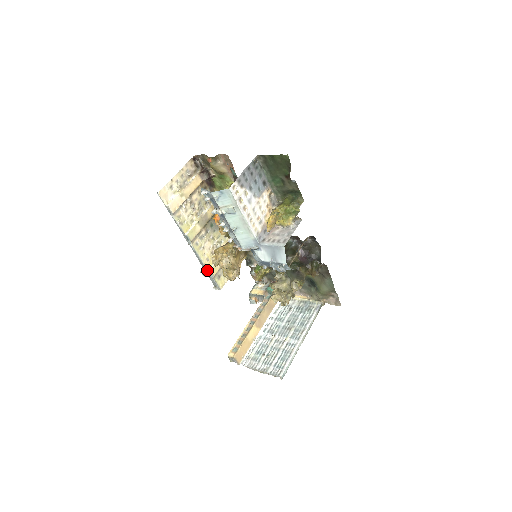
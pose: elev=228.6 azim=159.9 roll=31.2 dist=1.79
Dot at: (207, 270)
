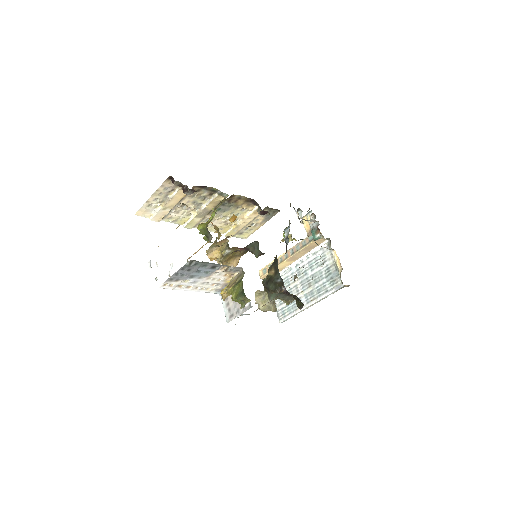
Dot at: (223, 233)
